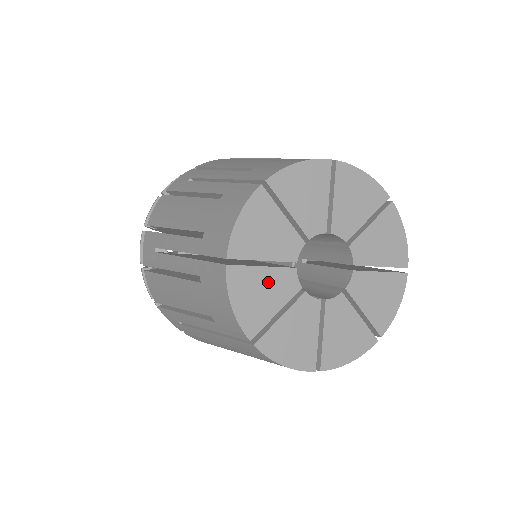
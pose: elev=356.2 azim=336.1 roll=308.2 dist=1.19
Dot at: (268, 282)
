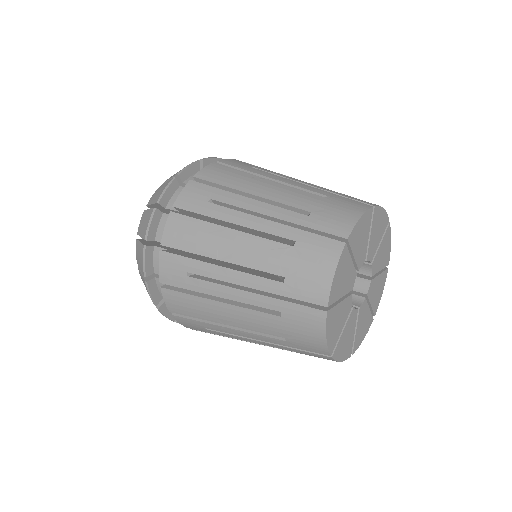
Dot at: (347, 332)
